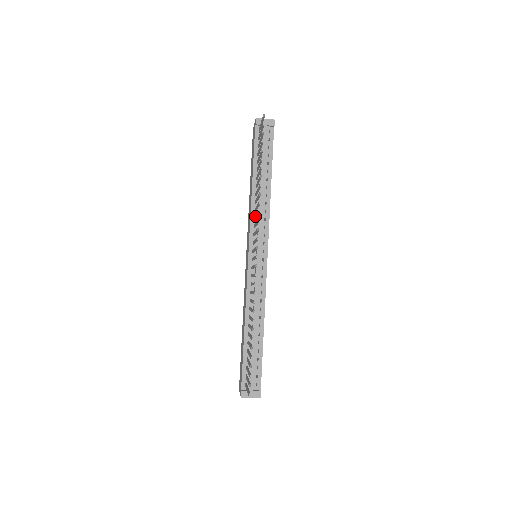
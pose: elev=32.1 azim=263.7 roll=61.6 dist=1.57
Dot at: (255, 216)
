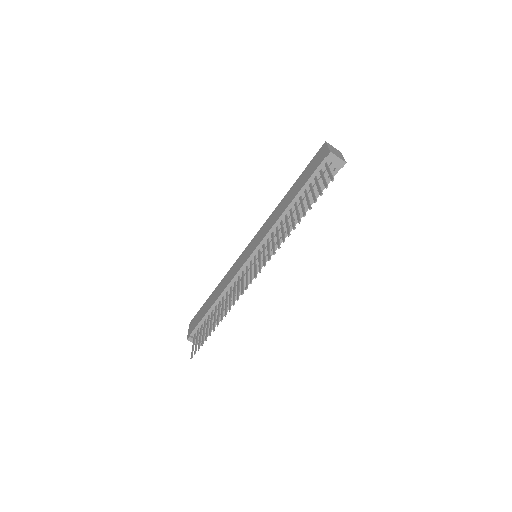
Dot at: (272, 240)
